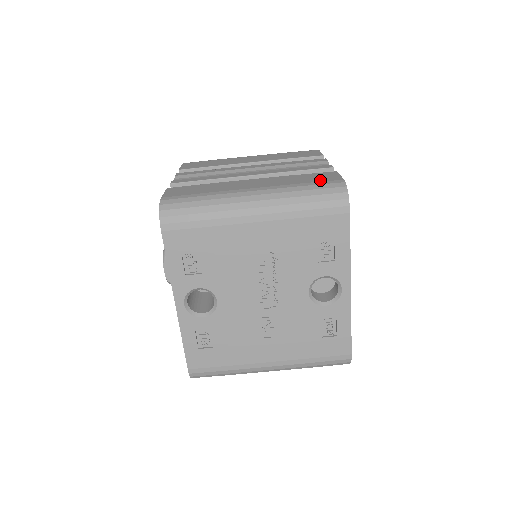
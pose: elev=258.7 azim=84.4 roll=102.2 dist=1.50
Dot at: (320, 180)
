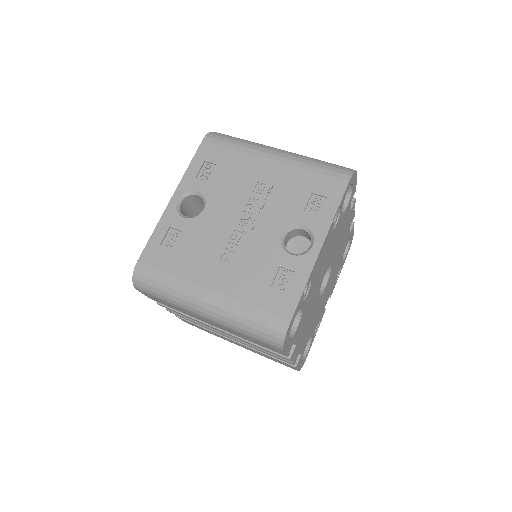
Dot at: occluded
